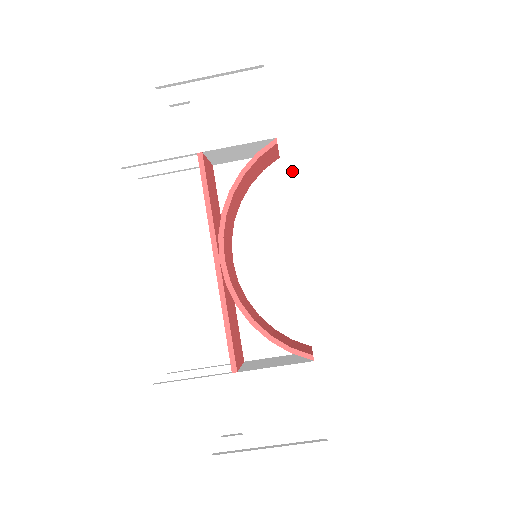
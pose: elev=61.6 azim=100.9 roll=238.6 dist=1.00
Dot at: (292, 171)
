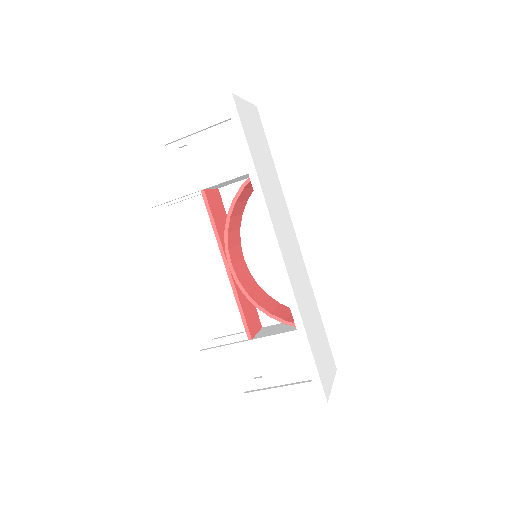
Dot at: (264, 201)
